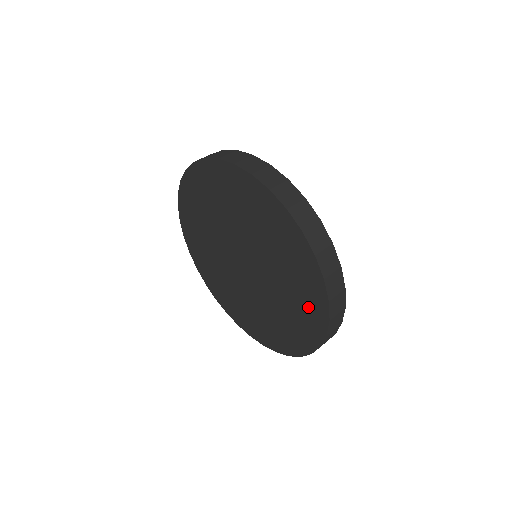
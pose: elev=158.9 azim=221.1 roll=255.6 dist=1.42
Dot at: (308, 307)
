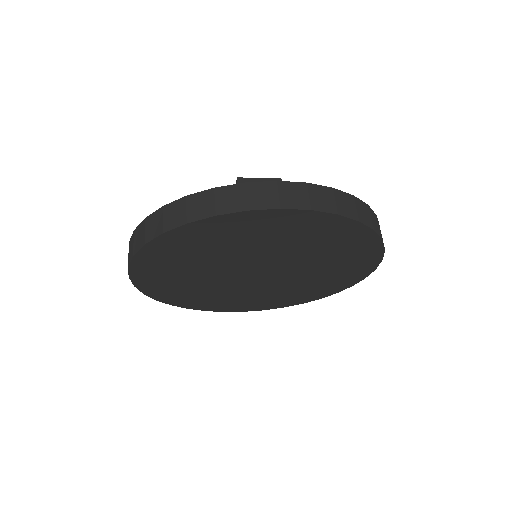
Dot at: (343, 278)
